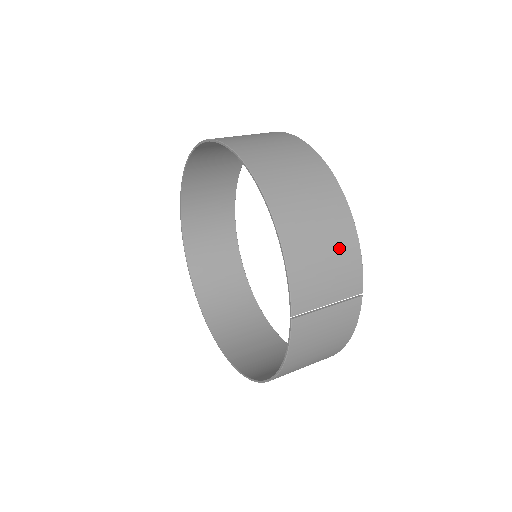
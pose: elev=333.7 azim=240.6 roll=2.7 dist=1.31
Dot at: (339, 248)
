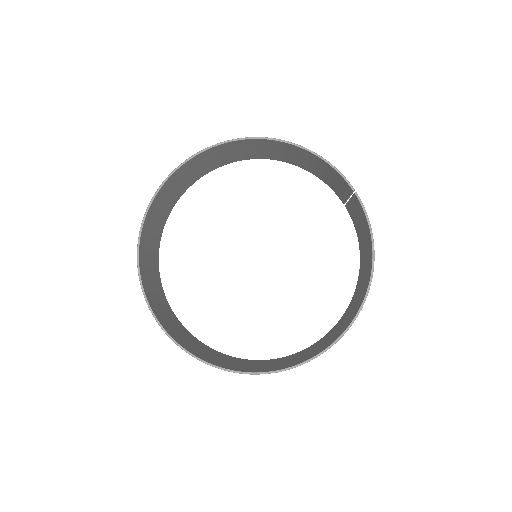
Dot at: occluded
